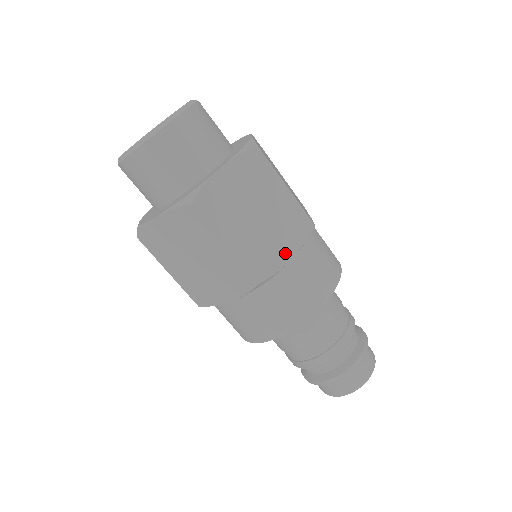
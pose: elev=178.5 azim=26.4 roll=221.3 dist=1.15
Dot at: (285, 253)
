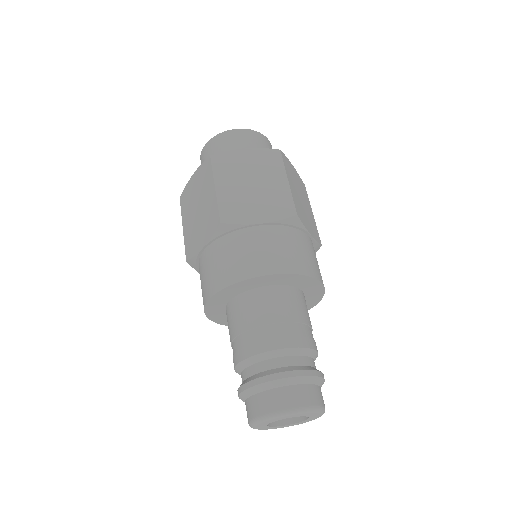
Dot at: (309, 229)
